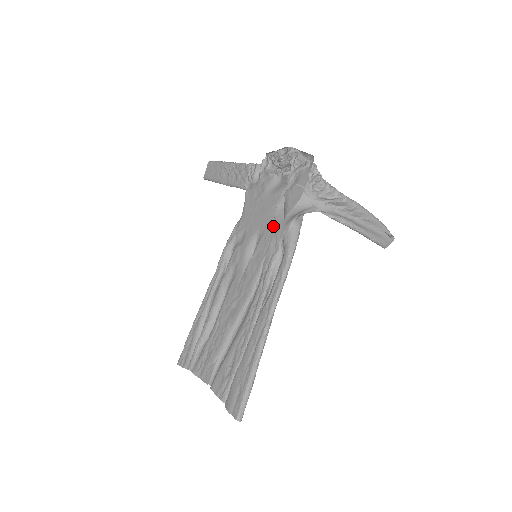
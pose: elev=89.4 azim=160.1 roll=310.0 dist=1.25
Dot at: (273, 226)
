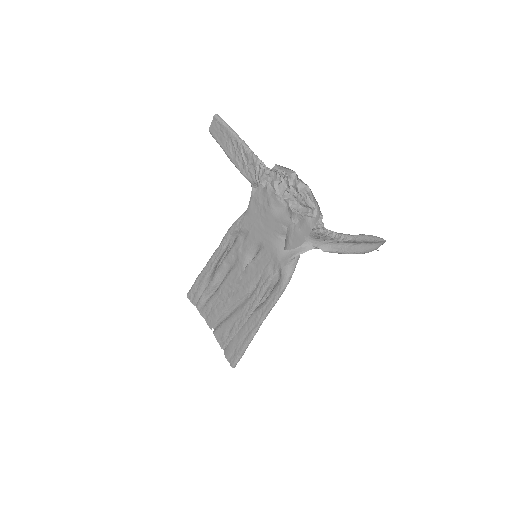
Dot at: (273, 250)
